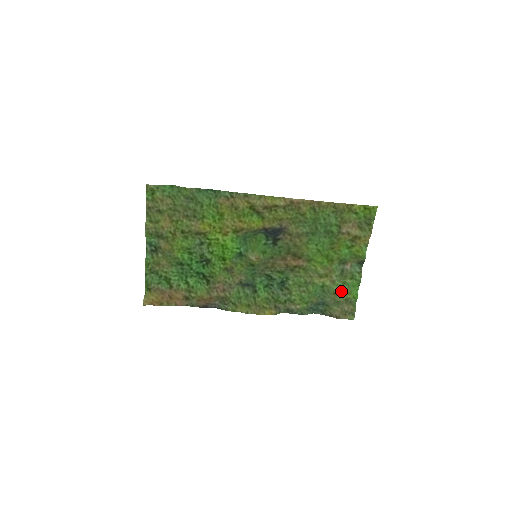
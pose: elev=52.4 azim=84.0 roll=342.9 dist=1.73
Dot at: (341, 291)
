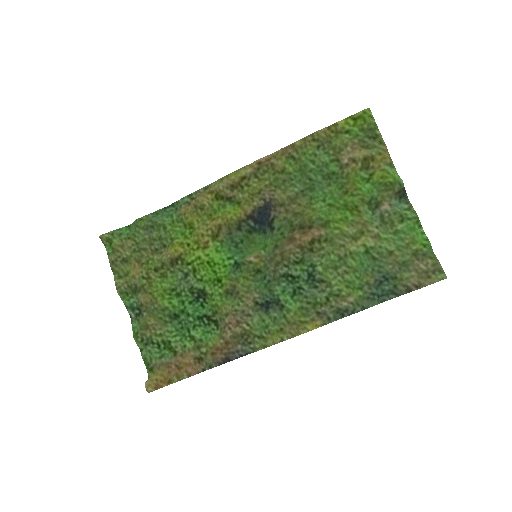
Dot at: (398, 245)
